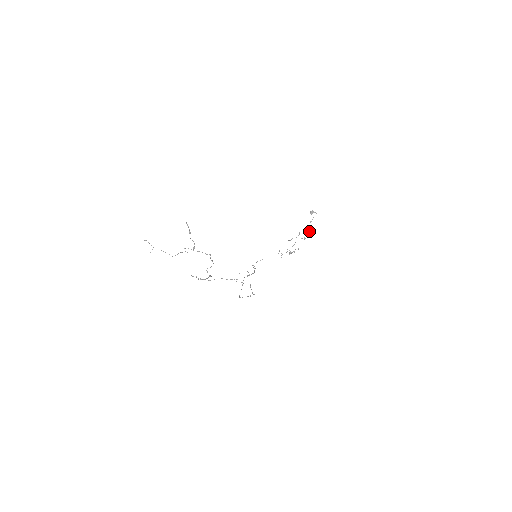
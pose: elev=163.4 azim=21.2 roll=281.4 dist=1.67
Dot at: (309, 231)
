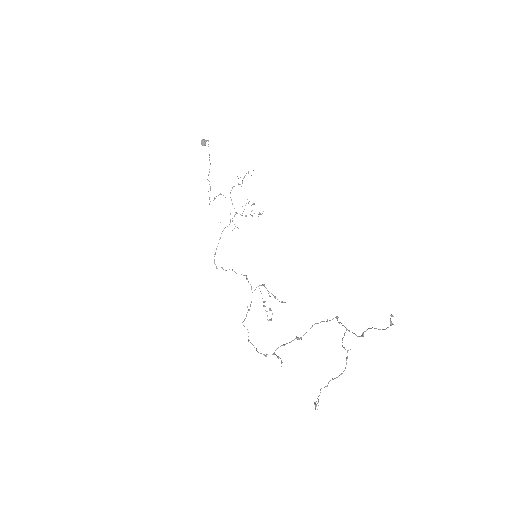
Dot at: occluded
